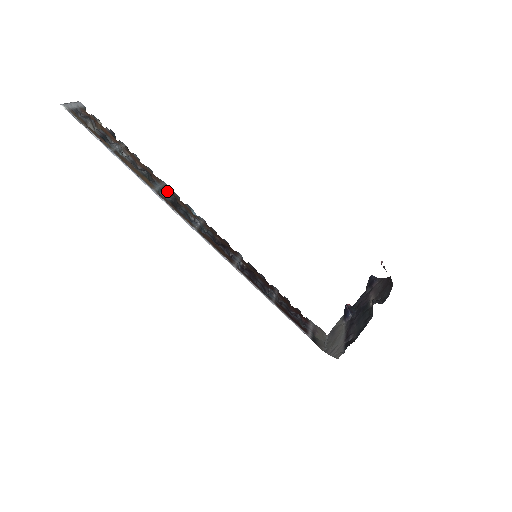
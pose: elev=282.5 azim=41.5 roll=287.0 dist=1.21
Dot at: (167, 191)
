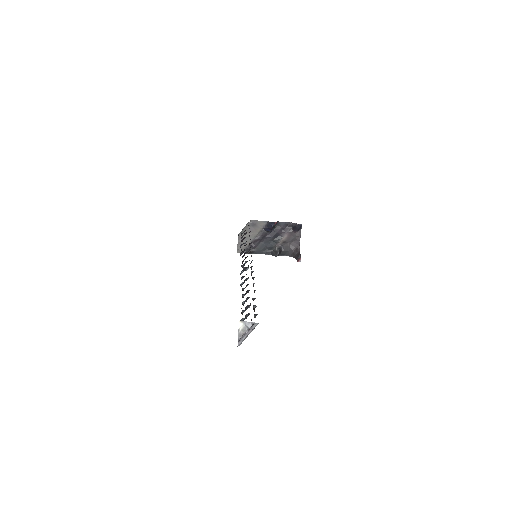
Dot at: occluded
